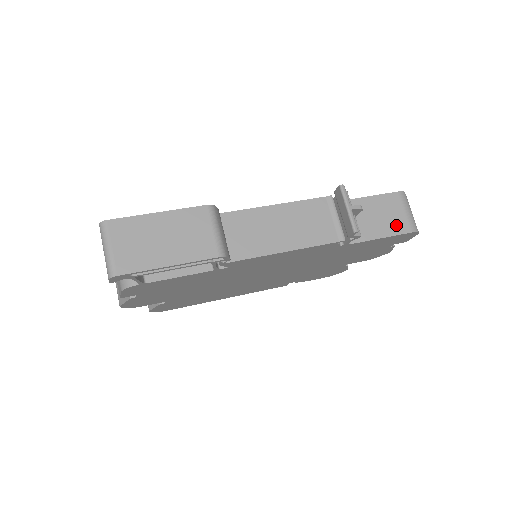
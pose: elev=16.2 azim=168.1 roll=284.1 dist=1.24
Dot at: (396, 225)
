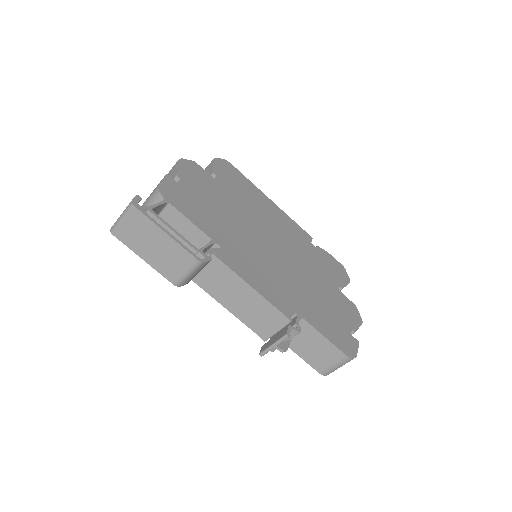
Dot at: (317, 362)
